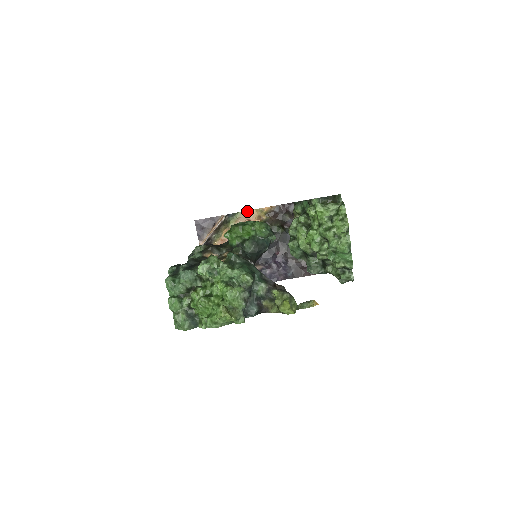
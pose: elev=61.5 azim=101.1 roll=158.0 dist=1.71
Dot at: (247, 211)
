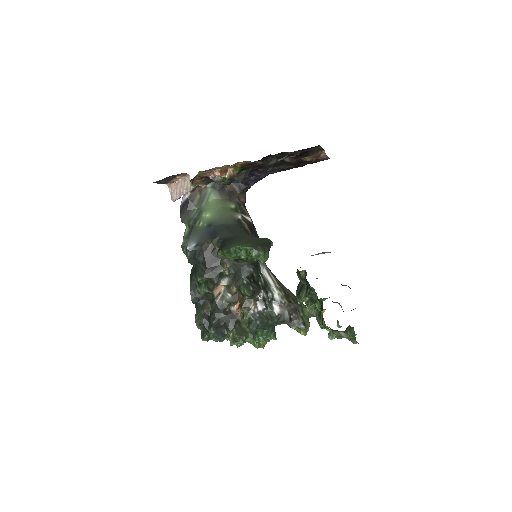
Dot at: (215, 167)
